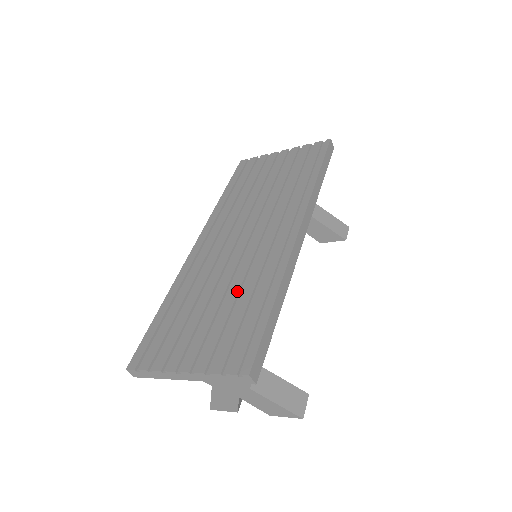
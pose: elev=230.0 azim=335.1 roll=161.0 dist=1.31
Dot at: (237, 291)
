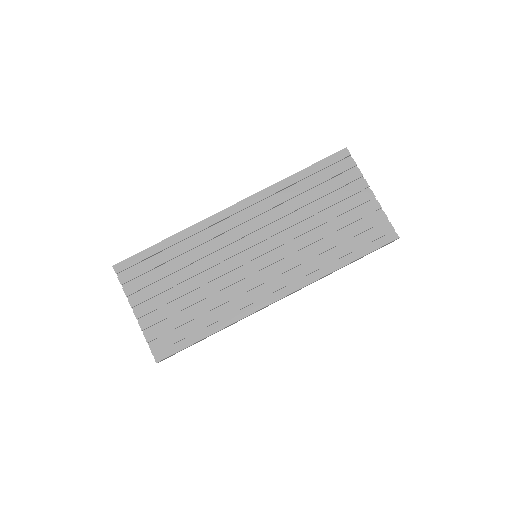
Dot at: (205, 297)
